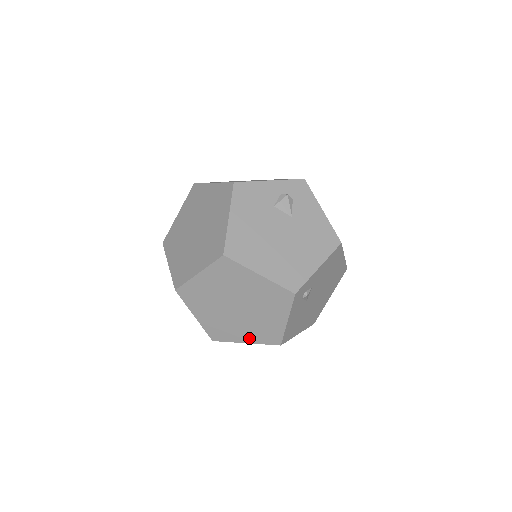
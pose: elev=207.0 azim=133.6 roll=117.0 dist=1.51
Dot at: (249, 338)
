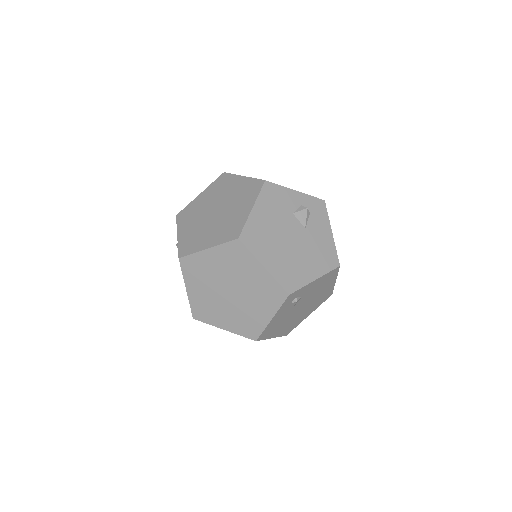
Dot at: (229, 325)
